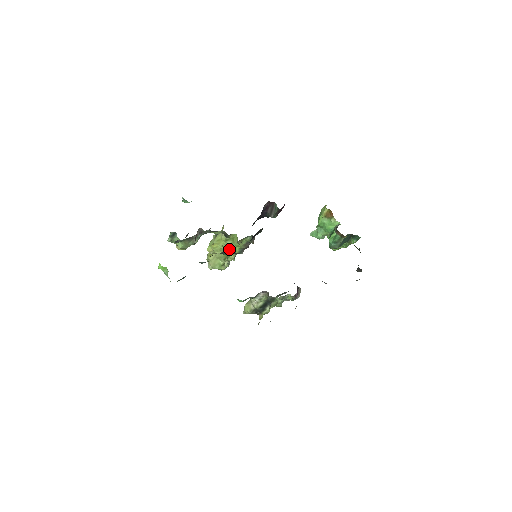
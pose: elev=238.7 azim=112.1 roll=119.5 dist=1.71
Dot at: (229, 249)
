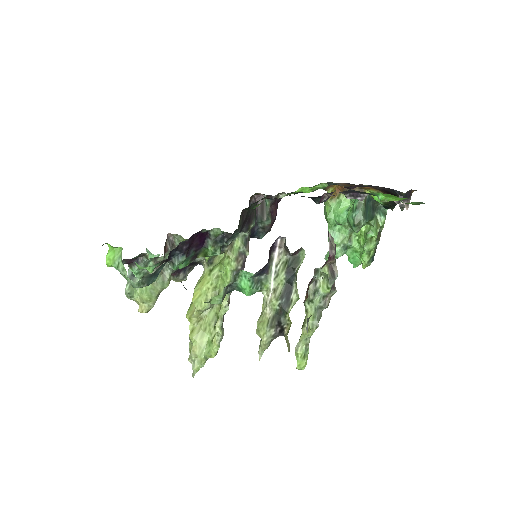
Dot at: (218, 293)
